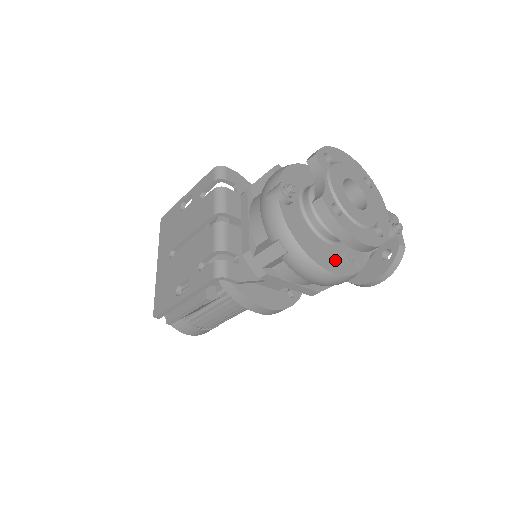
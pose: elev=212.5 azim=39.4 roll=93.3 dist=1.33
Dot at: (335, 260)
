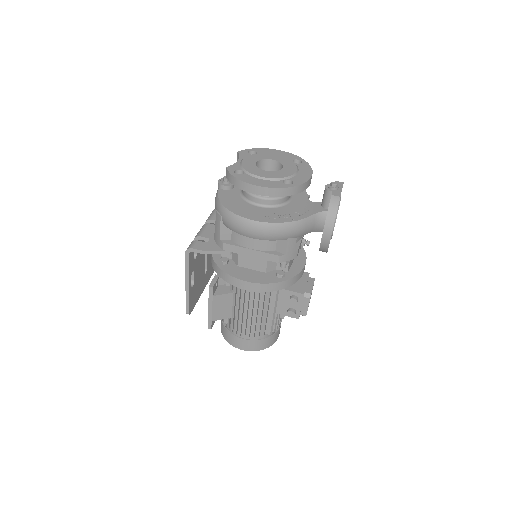
Dot at: (262, 215)
